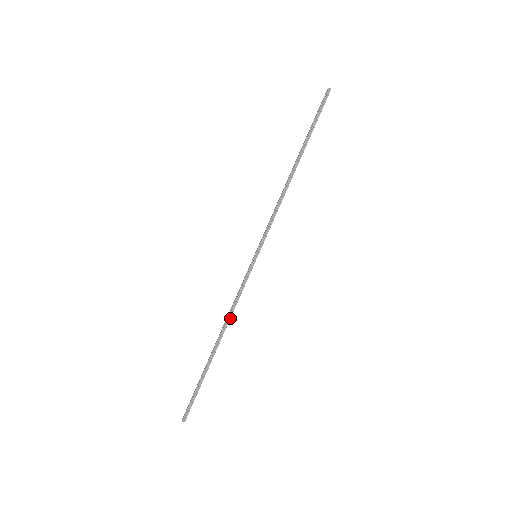
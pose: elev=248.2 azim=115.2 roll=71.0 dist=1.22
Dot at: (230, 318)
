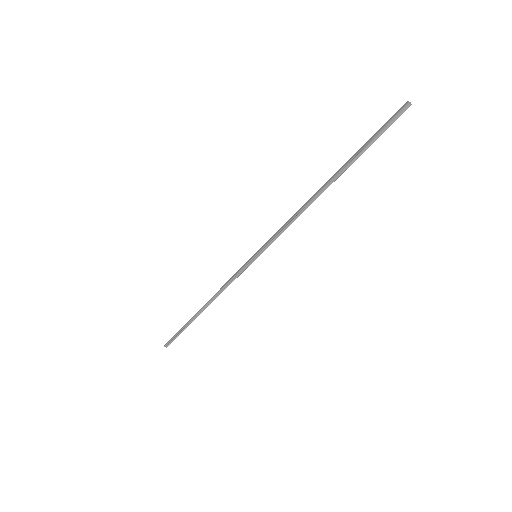
Dot at: occluded
